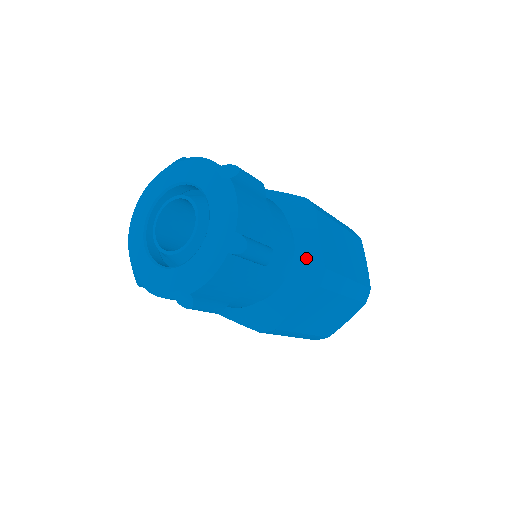
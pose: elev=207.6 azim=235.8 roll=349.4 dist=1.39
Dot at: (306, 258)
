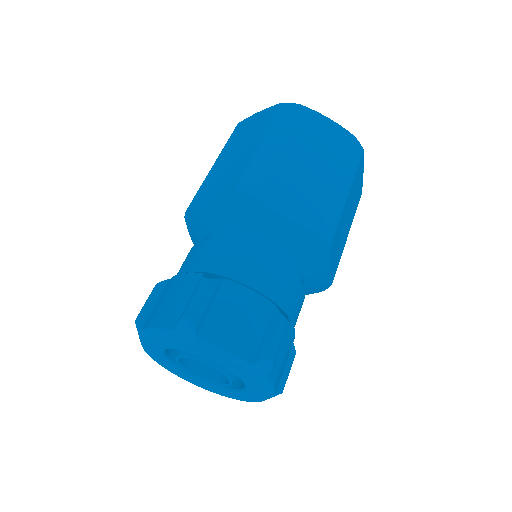
Dot at: (314, 283)
